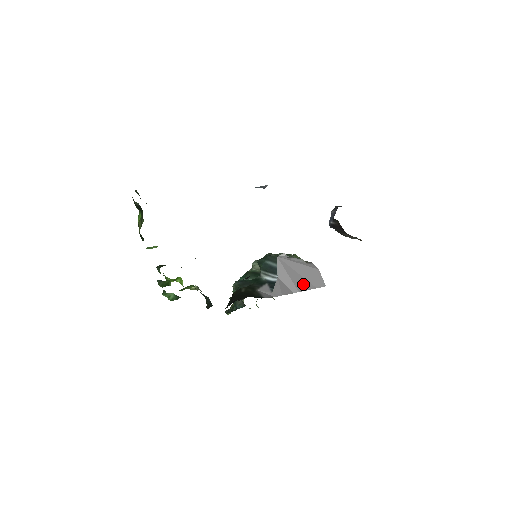
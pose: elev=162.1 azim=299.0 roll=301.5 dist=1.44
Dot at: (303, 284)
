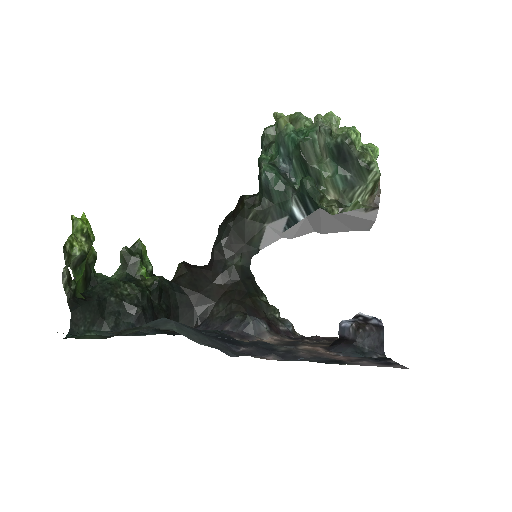
Dot at: (336, 229)
